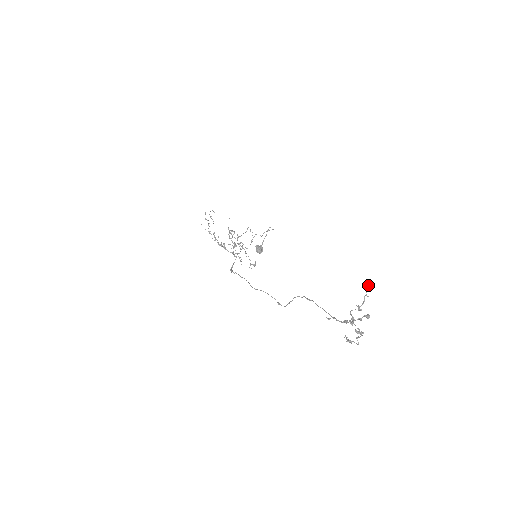
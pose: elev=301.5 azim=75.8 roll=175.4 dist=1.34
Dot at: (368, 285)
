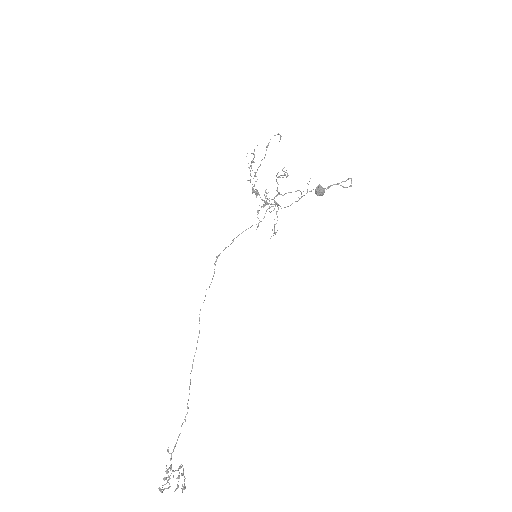
Dot at: (182, 489)
